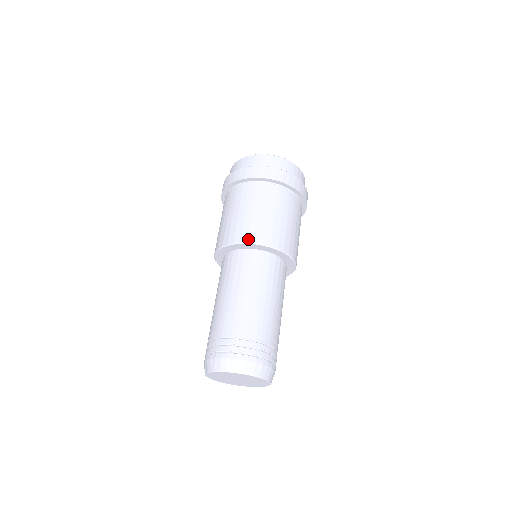
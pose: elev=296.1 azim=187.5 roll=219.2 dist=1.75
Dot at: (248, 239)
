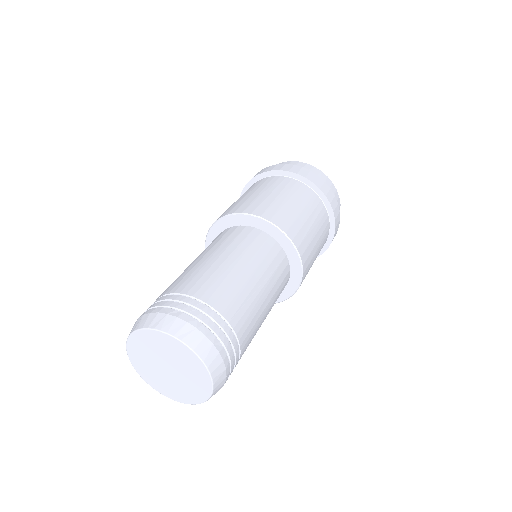
Dot at: (235, 211)
